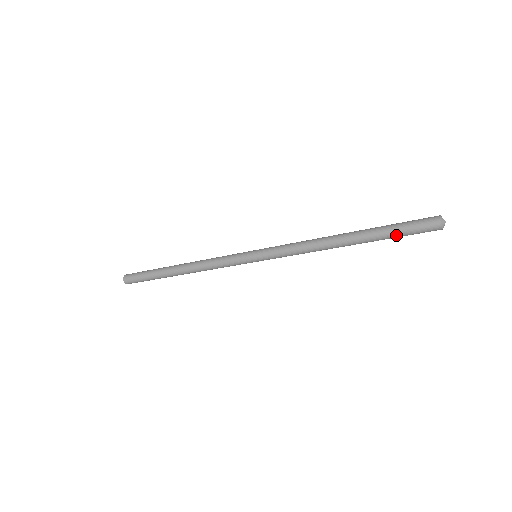
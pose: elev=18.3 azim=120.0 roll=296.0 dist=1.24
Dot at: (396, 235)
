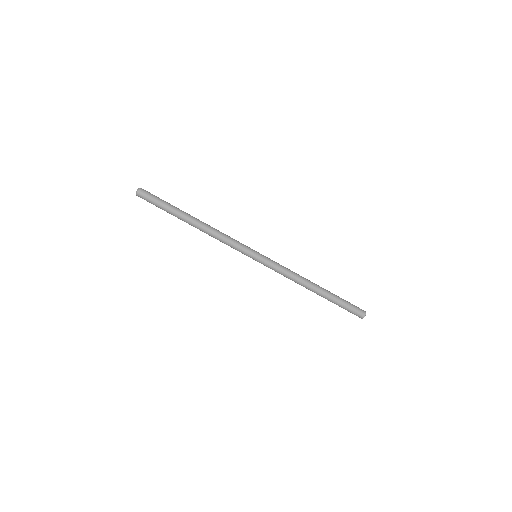
Dot at: (344, 302)
